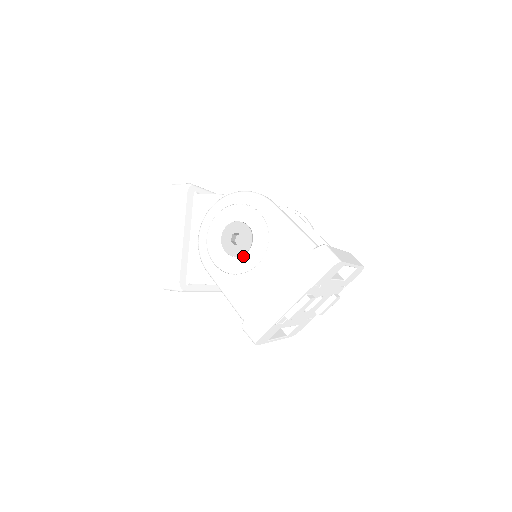
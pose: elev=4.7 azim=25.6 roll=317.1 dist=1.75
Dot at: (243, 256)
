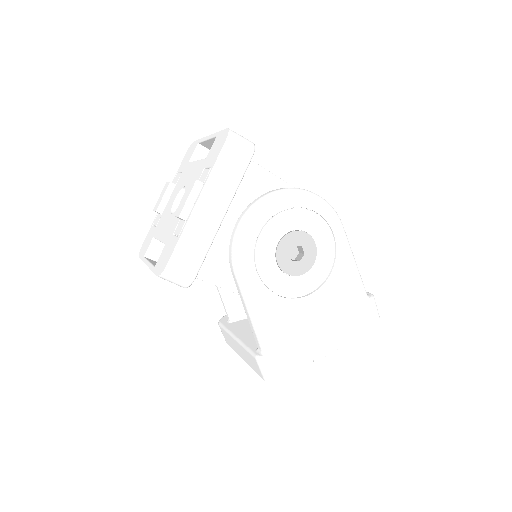
Dot at: (297, 277)
